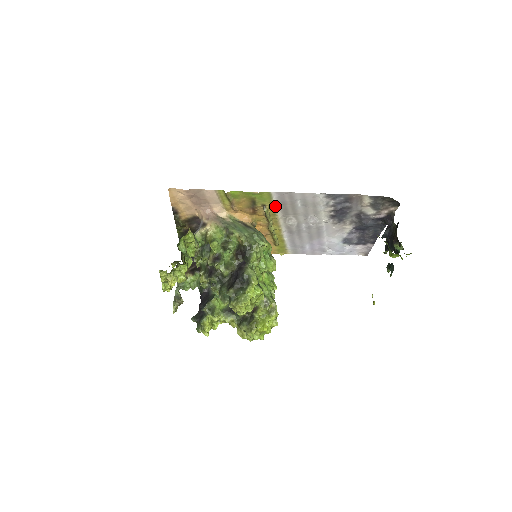
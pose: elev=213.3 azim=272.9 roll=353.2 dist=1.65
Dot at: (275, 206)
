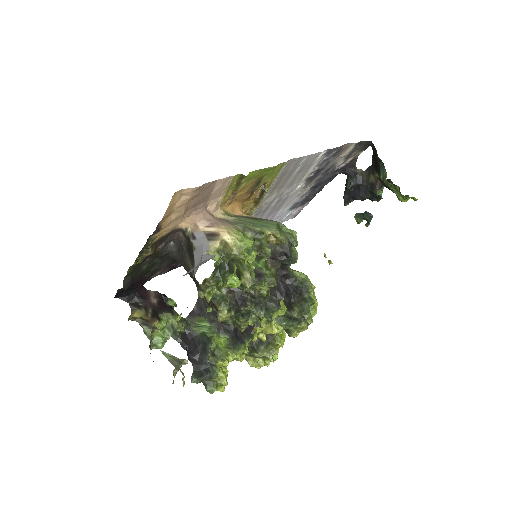
Dot at: (273, 181)
